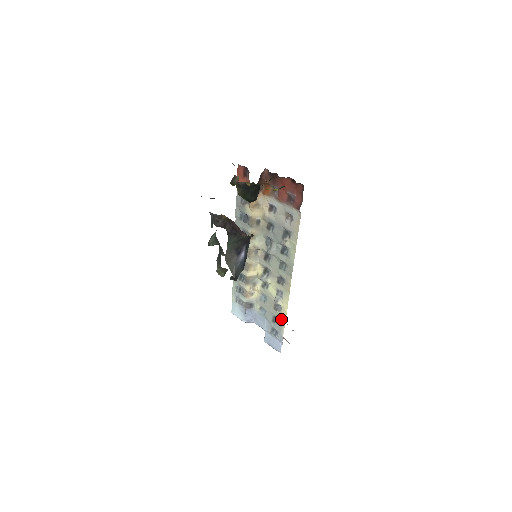
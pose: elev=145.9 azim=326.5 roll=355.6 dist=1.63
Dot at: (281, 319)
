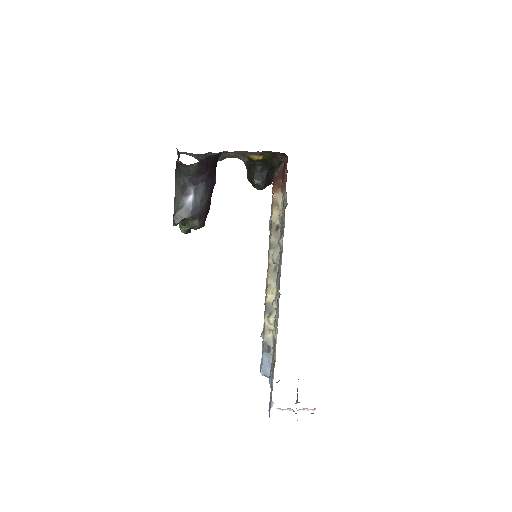
Dot at: (274, 360)
